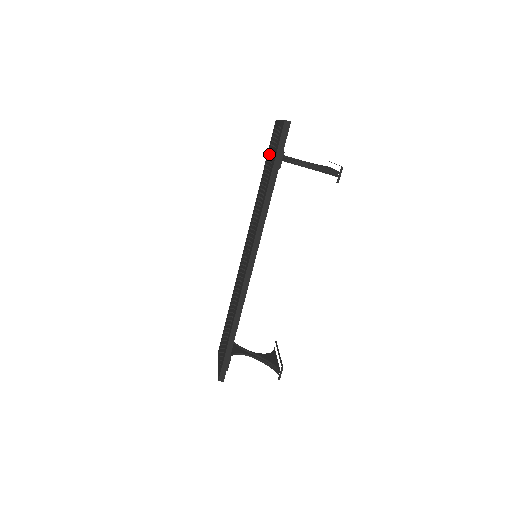
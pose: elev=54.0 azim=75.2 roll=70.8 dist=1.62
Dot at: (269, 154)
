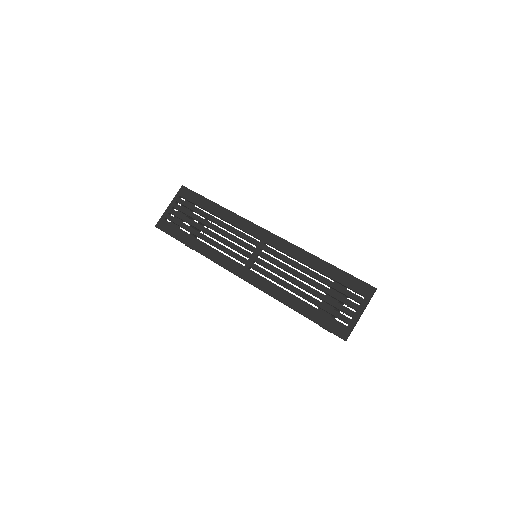
Dot at: (339, 287)
